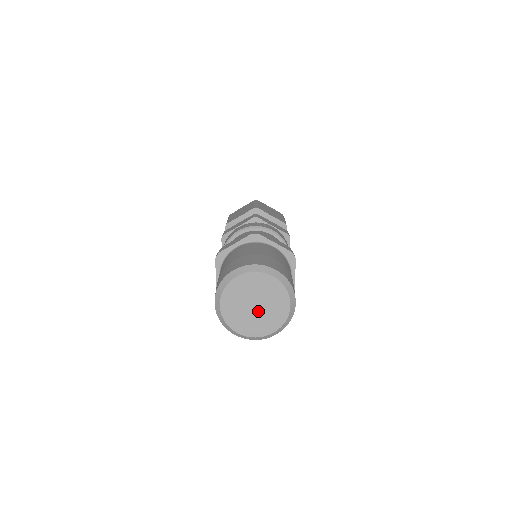
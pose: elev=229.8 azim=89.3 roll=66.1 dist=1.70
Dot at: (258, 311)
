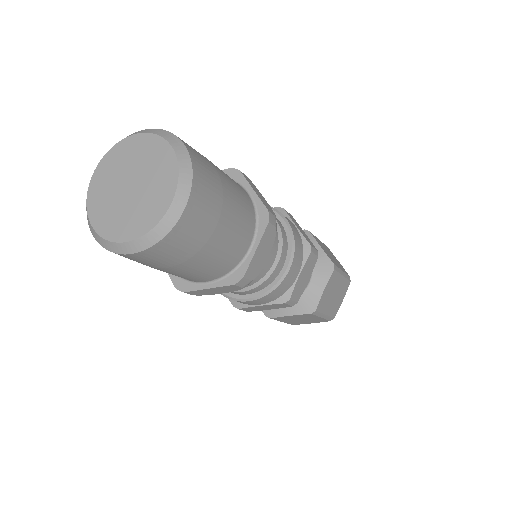
Dot at: (137, 190)
